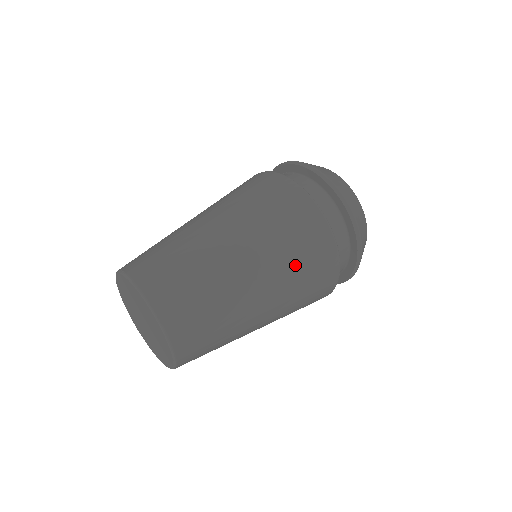
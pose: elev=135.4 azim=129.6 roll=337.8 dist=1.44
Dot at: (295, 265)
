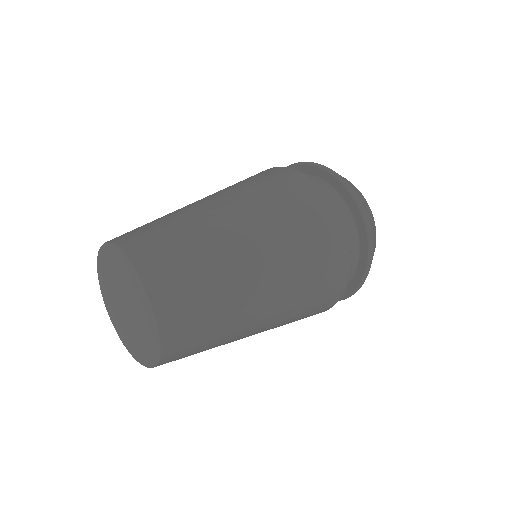
Dot at: (297, 234)
